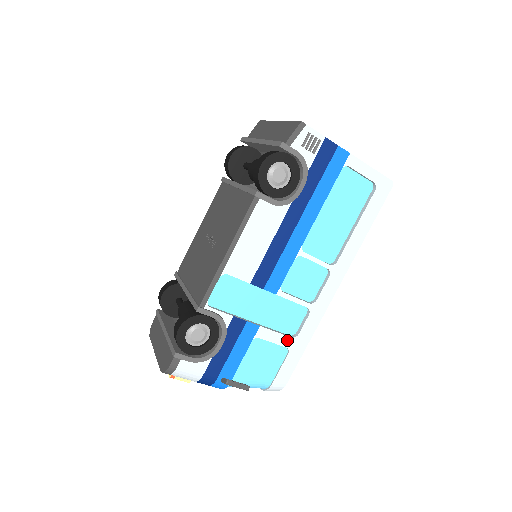
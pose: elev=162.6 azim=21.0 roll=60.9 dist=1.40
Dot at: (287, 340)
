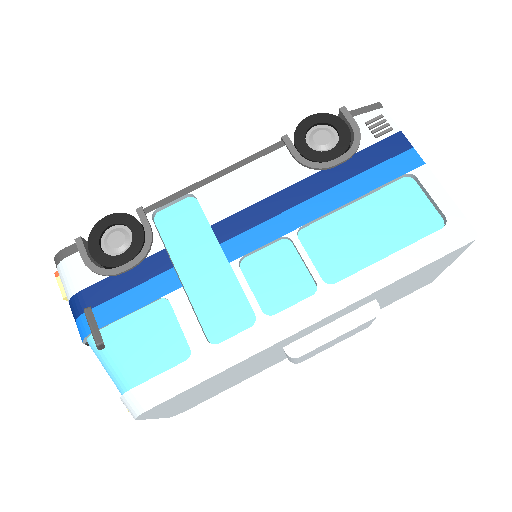
Dot at: (199, 338)
